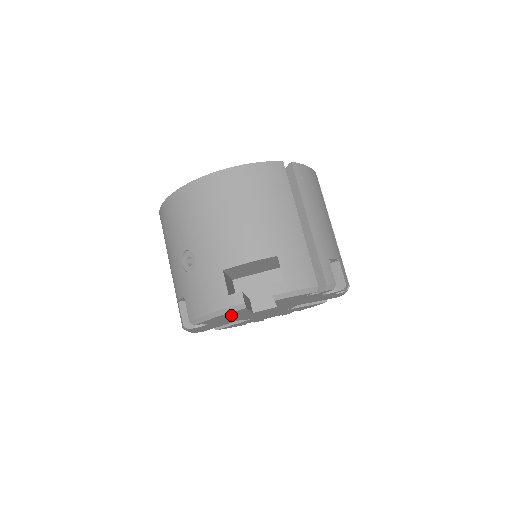
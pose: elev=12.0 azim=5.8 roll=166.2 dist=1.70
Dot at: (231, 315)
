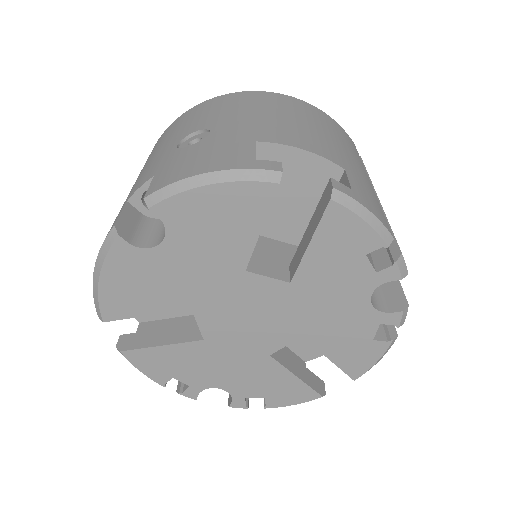
Dot at: (225, 221)
